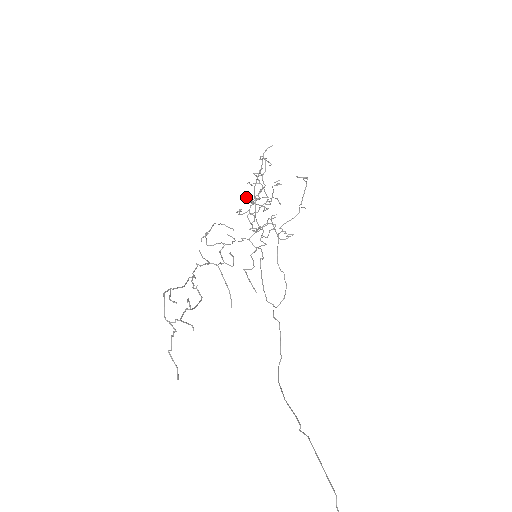
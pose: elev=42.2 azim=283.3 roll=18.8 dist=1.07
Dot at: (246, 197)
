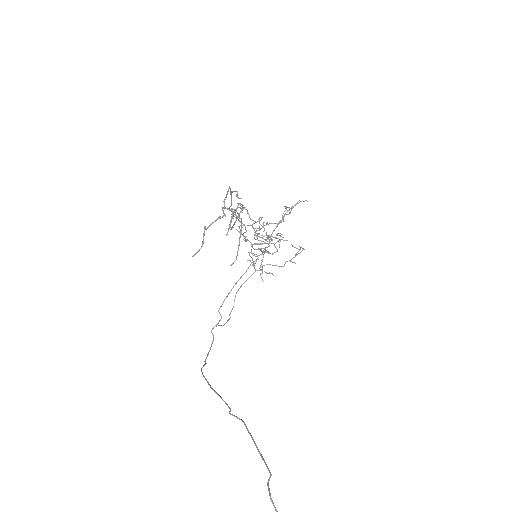
Dot at: occluded
